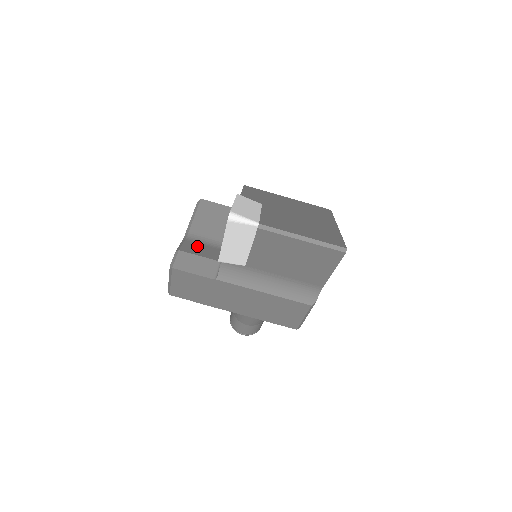
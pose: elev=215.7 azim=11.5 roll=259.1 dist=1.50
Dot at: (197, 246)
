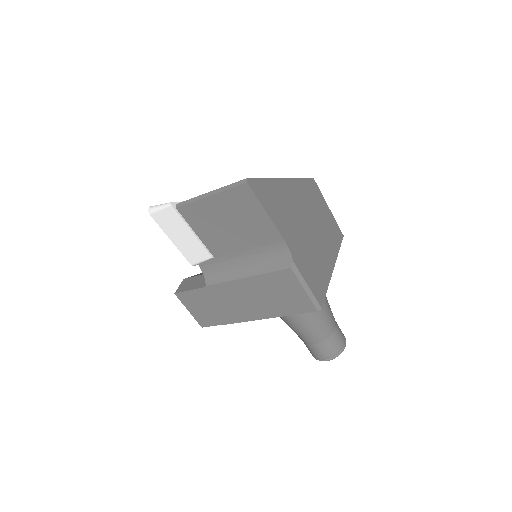
Dot at: occluded
